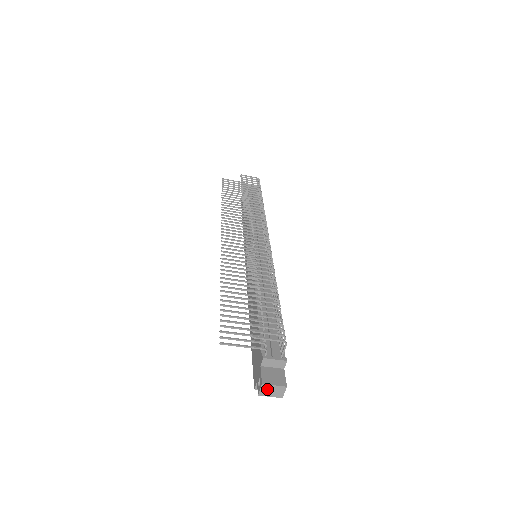
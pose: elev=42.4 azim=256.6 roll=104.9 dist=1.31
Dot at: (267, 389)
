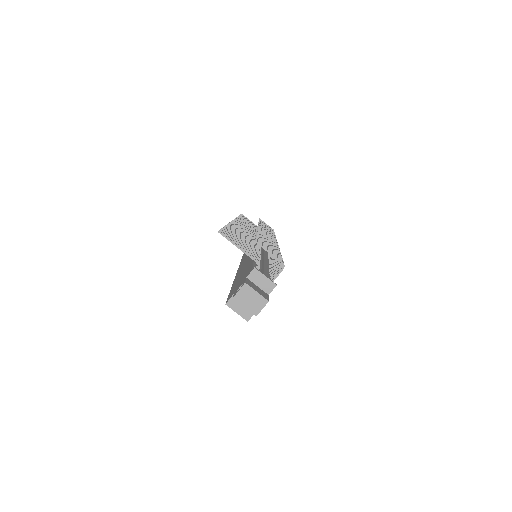
Dot at: (247, 294)
